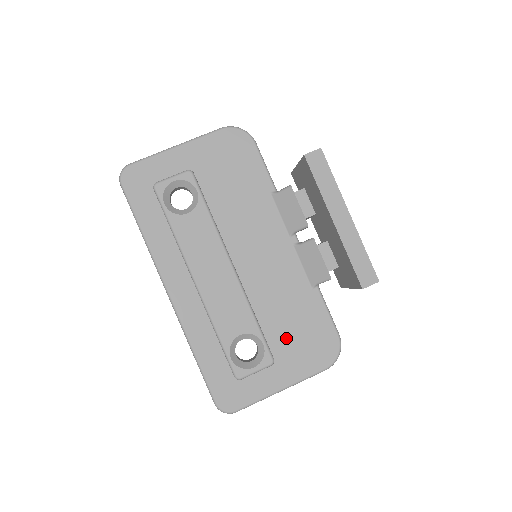
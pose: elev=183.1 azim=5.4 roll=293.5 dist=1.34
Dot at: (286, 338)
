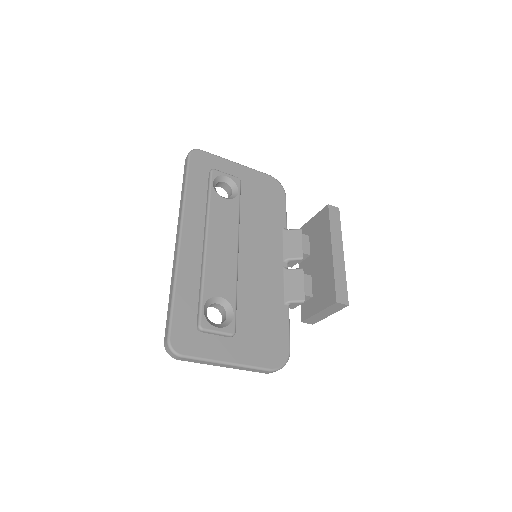
Dot at: (251, 325)
